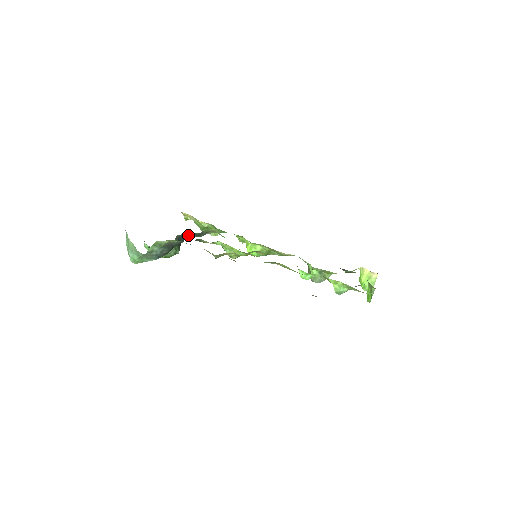
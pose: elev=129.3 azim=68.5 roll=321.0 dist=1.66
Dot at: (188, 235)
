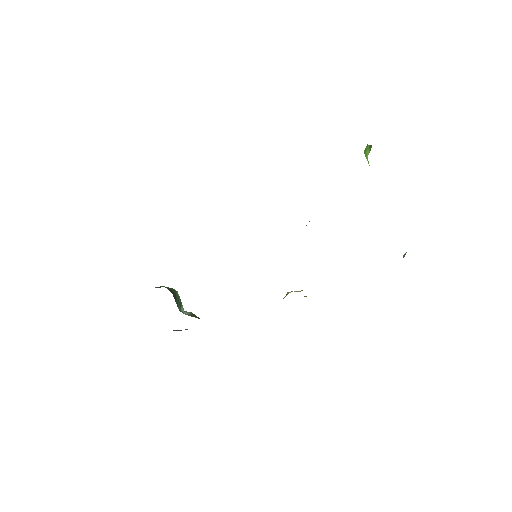
Dot at: occluded
